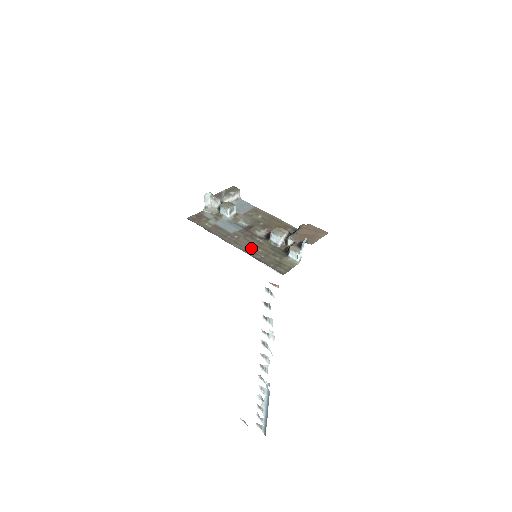
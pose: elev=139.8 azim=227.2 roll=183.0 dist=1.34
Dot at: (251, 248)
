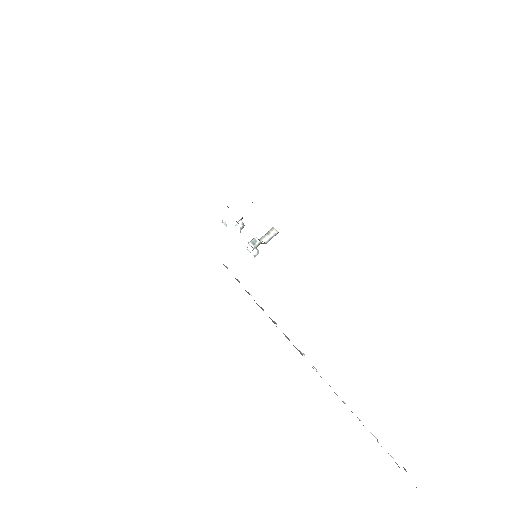
Dot at: occluded
